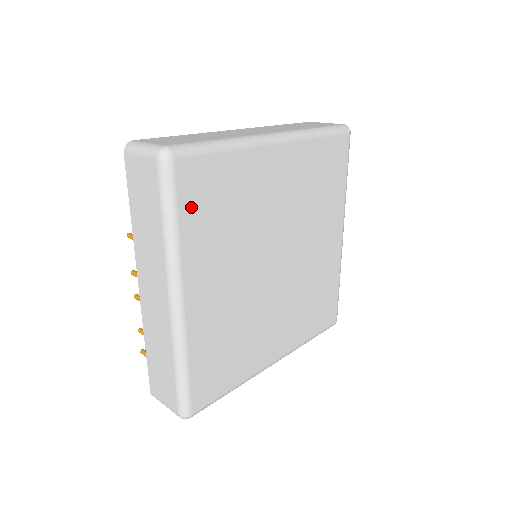
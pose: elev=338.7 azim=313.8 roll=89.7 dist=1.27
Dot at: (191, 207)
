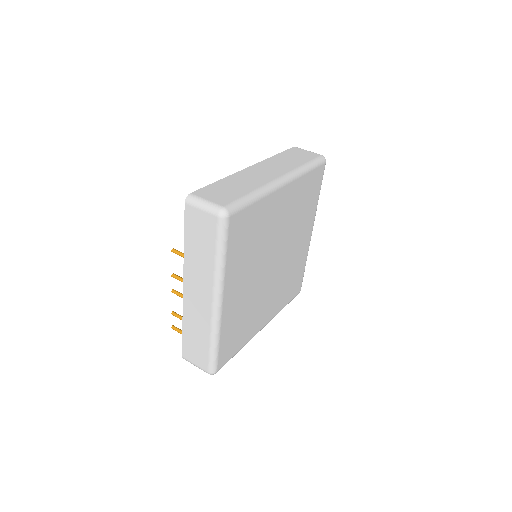
Dot at: (234, 243)
